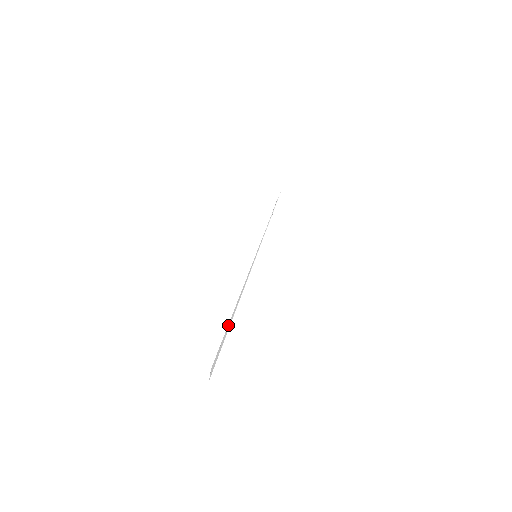
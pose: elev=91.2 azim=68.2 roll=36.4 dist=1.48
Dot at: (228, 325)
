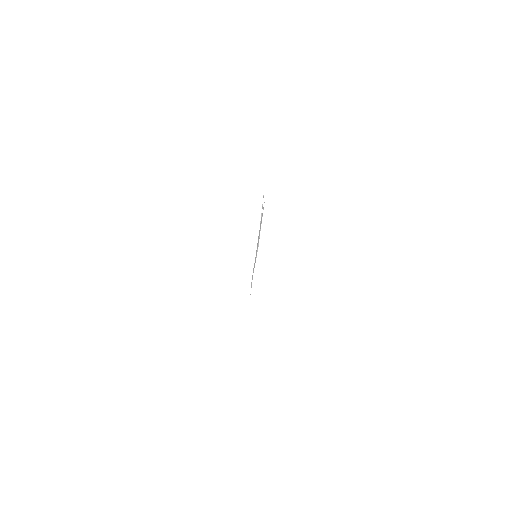
Dot at: occluded
